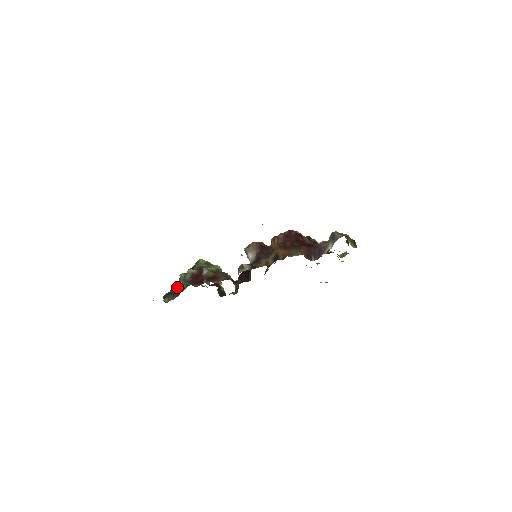
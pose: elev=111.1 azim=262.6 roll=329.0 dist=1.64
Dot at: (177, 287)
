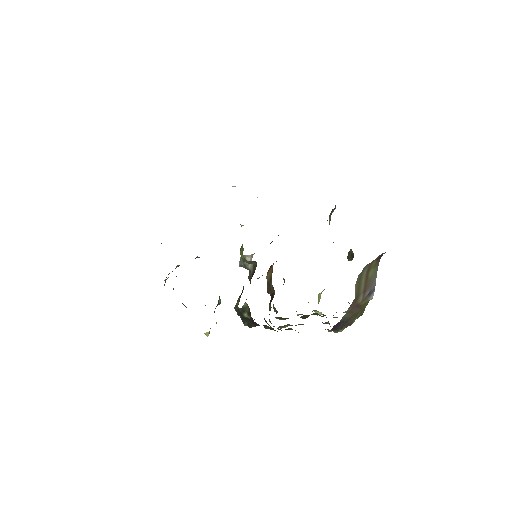
Dot at: occluded
